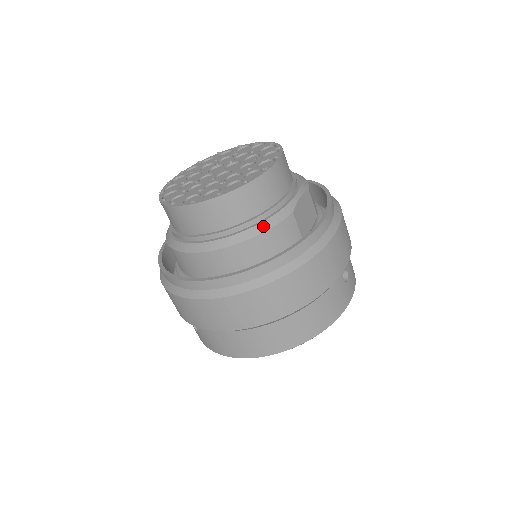
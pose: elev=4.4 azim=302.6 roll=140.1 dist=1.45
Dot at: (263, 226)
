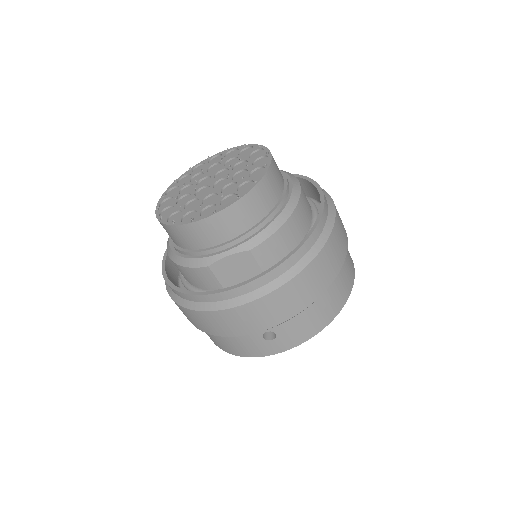
Dot at: (184, 261)
